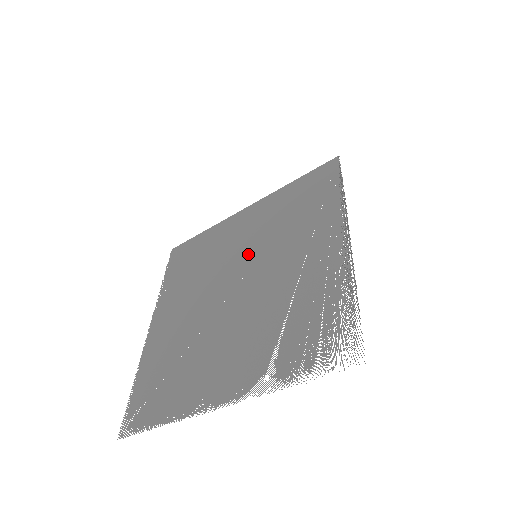
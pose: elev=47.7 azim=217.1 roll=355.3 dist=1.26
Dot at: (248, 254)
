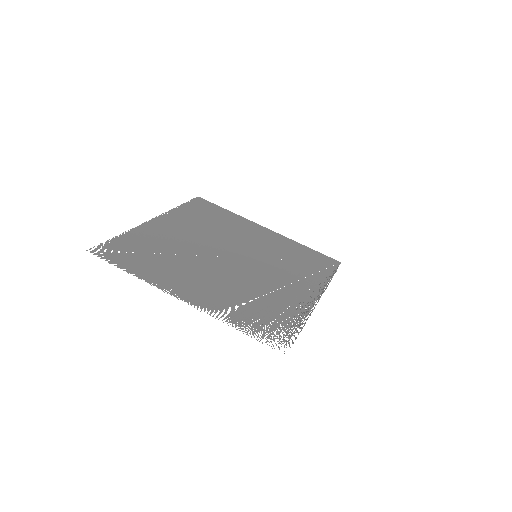
Dot at: (252, 250)
